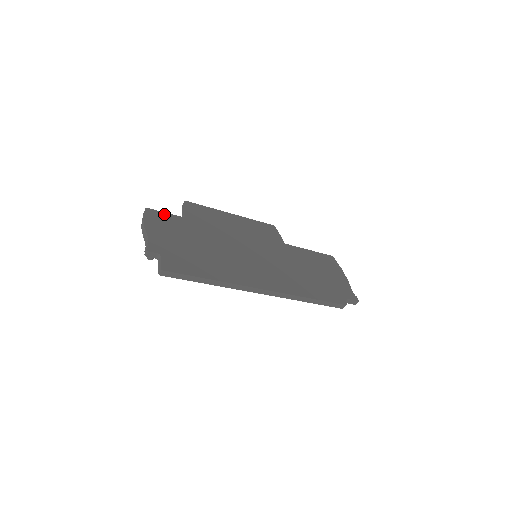
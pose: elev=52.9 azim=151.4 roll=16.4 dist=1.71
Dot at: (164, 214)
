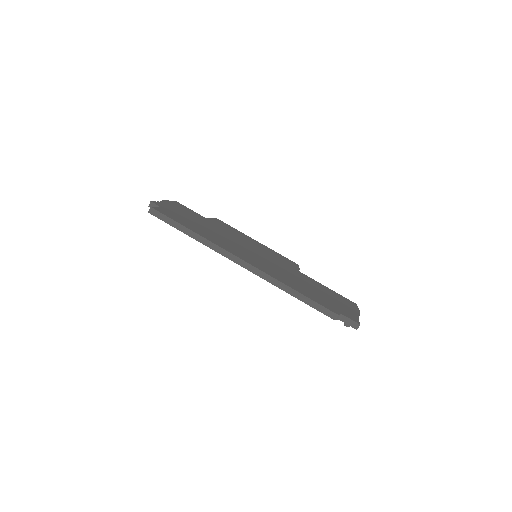
Dot at: (189, 209)
